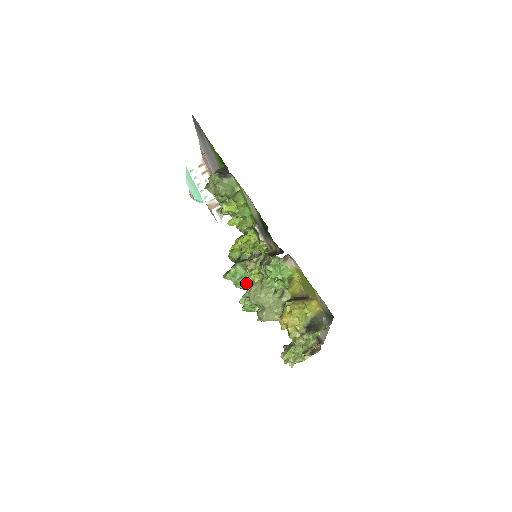
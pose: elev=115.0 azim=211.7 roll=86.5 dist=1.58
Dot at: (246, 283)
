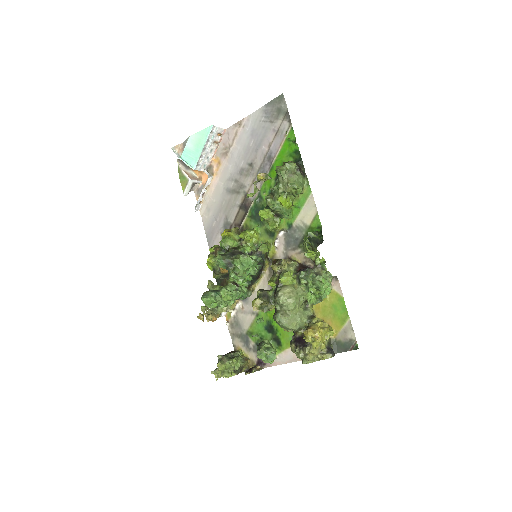
Dot at: (244, 277)
